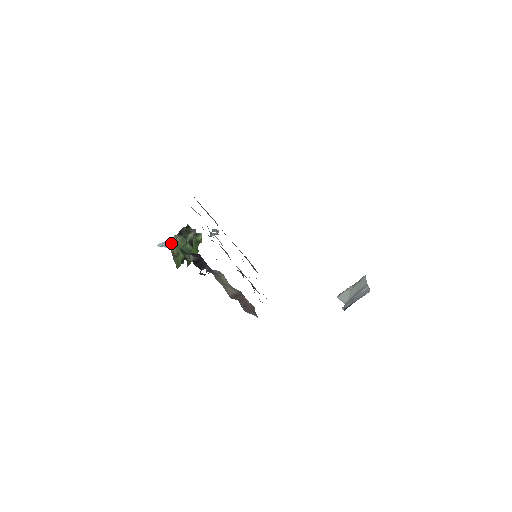
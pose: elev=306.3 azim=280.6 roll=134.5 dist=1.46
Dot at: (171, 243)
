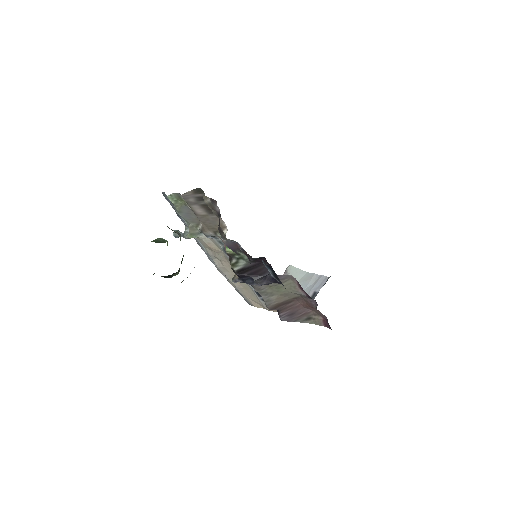
Dot at: occluded
